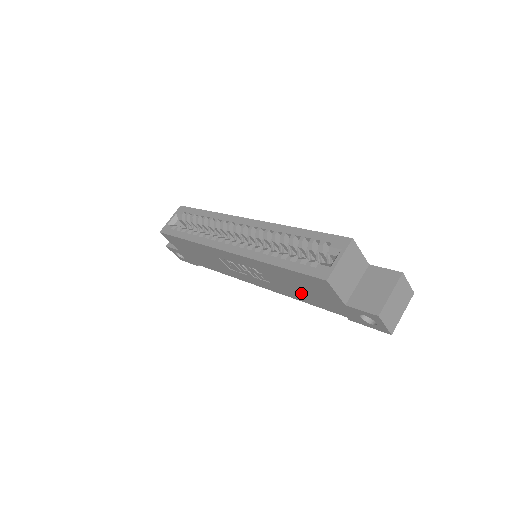
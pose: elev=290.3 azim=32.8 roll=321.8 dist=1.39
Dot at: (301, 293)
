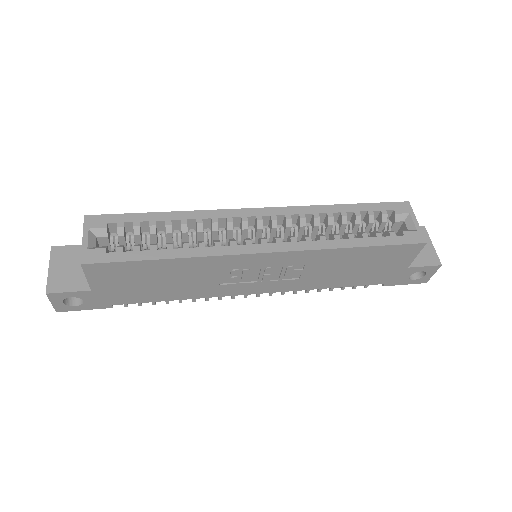
Dot at: (347, 275)
